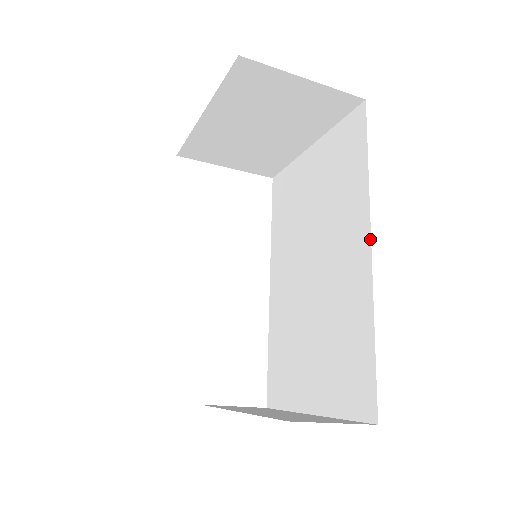
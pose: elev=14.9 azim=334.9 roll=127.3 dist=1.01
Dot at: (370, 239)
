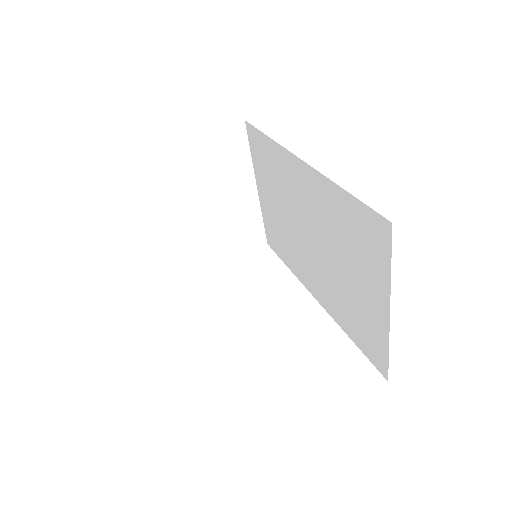
Dot at: (297, 158)
